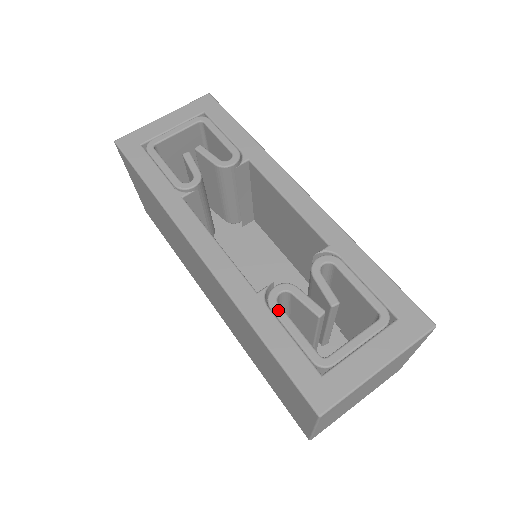
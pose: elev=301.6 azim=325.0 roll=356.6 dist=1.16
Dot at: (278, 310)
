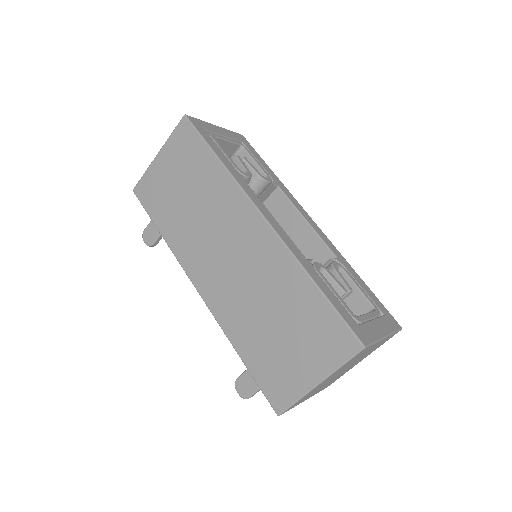
Dot at: (322, 276)
